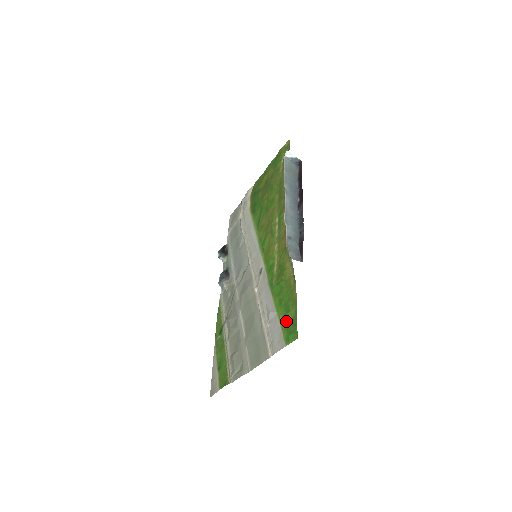
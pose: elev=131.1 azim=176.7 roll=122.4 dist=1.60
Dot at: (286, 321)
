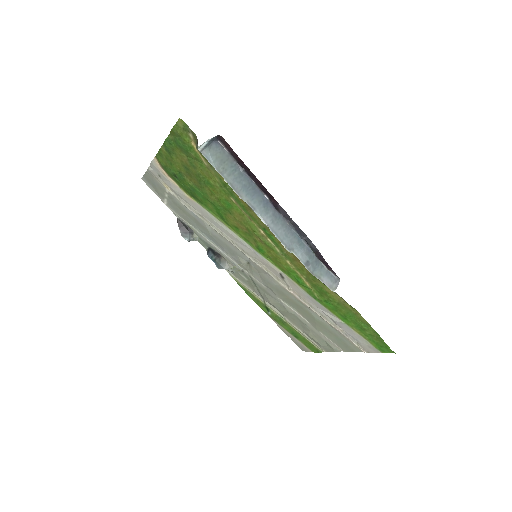
Dot at: (367, 336)
